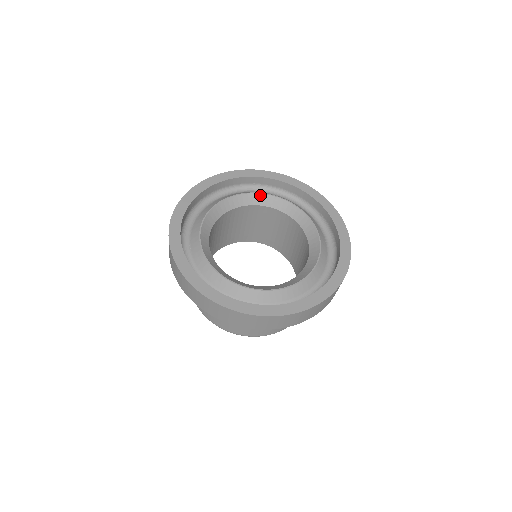
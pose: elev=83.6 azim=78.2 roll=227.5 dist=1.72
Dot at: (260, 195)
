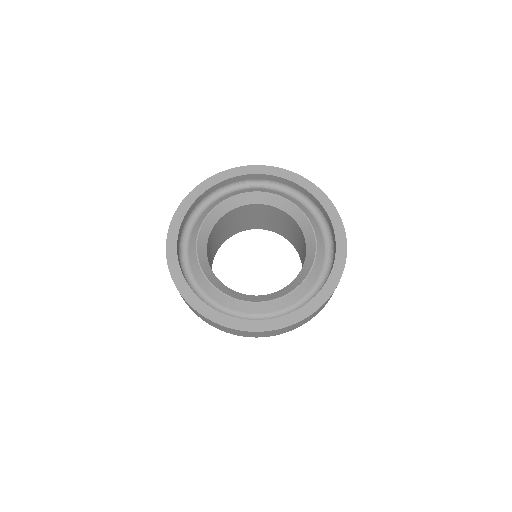
Dot at: (247, 195)
